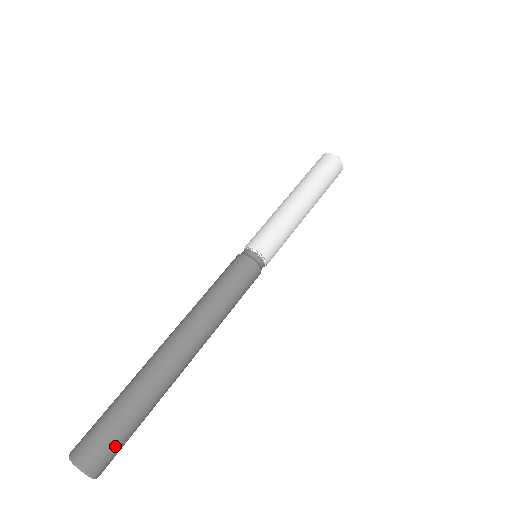
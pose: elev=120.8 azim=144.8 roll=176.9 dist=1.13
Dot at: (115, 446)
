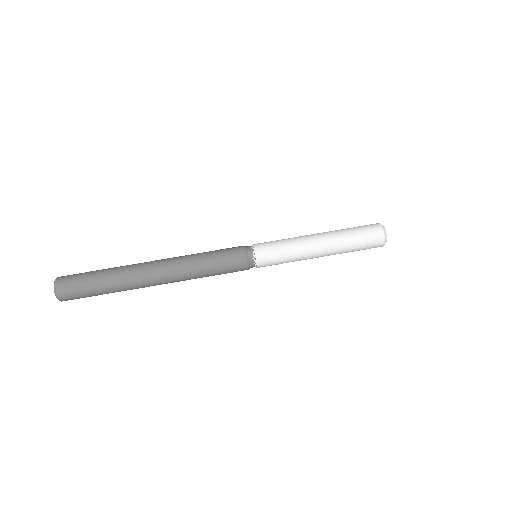
Dot at: (81, 297)
